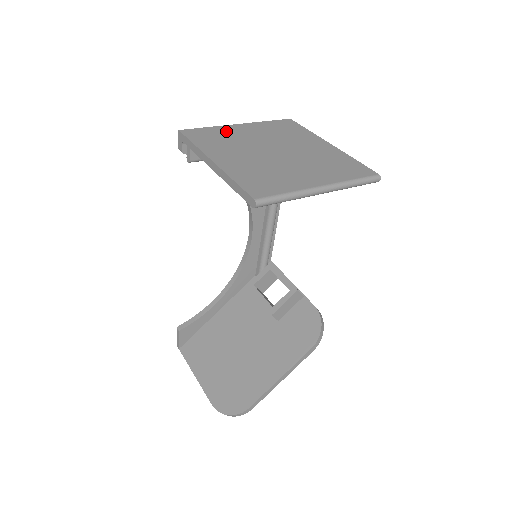
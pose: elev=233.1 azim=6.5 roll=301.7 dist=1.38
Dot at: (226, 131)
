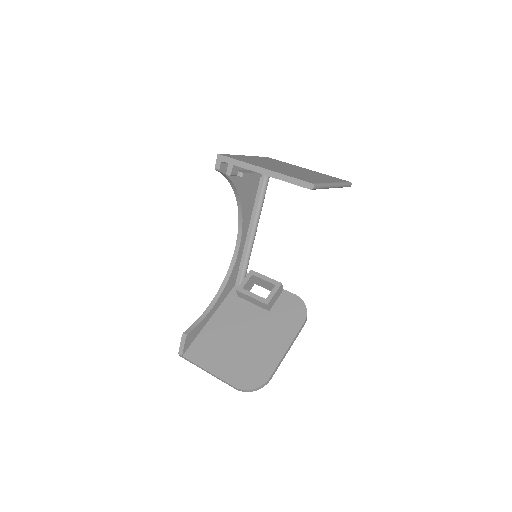
Dot at: (245, 157)
